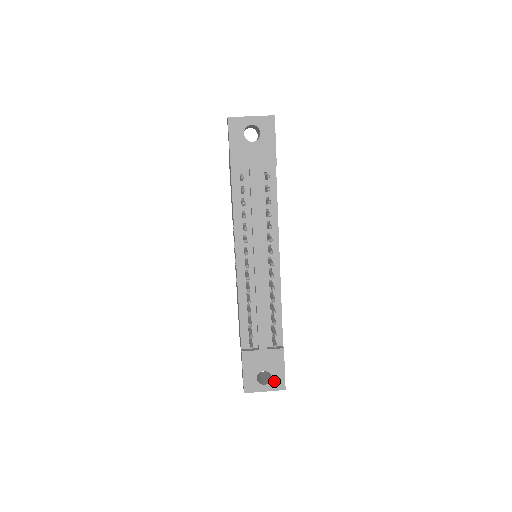
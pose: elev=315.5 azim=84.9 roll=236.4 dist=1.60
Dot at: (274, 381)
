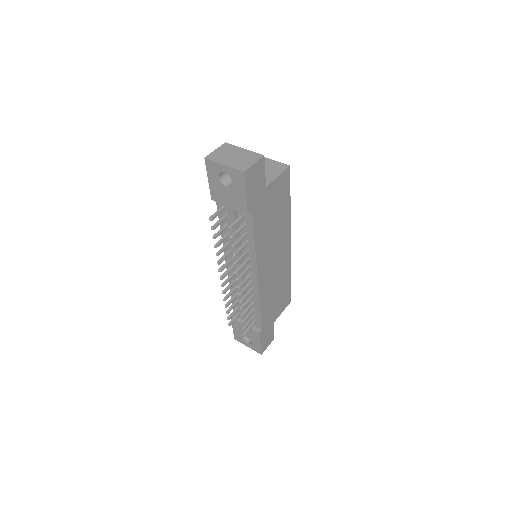
Dot at: (253, 346)
